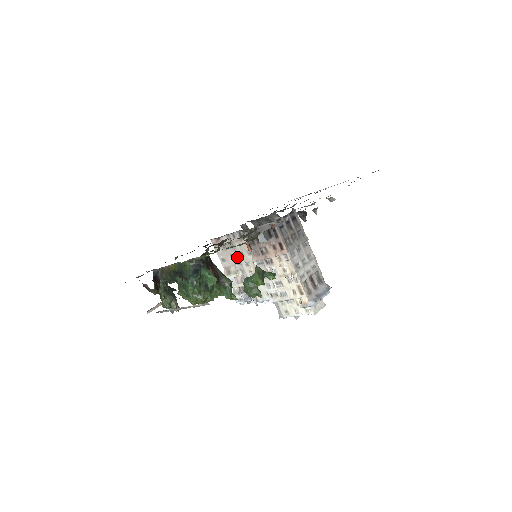
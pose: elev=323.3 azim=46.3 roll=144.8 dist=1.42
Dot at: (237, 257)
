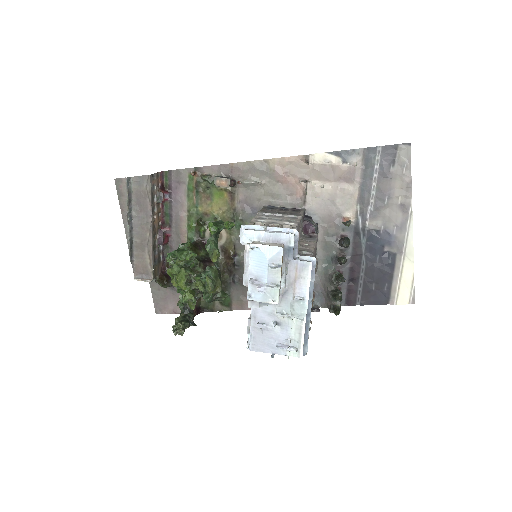
Dot at: occluded
